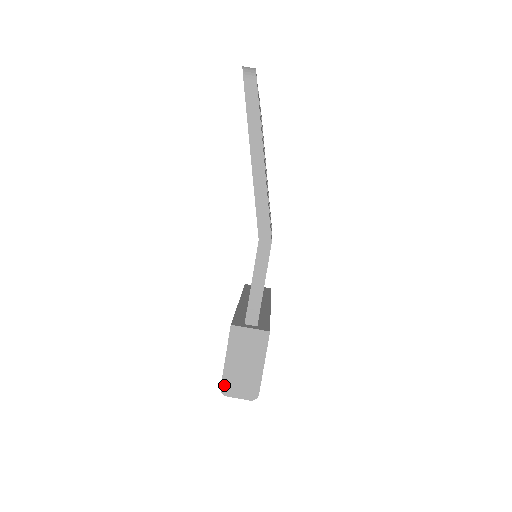
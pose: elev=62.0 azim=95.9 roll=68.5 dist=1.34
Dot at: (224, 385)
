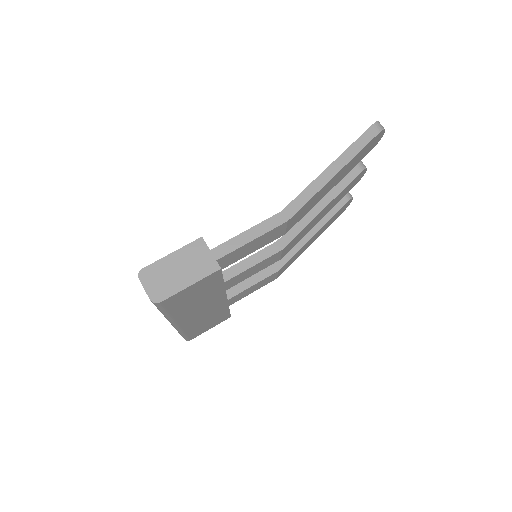
Dot at: (147, 269)
